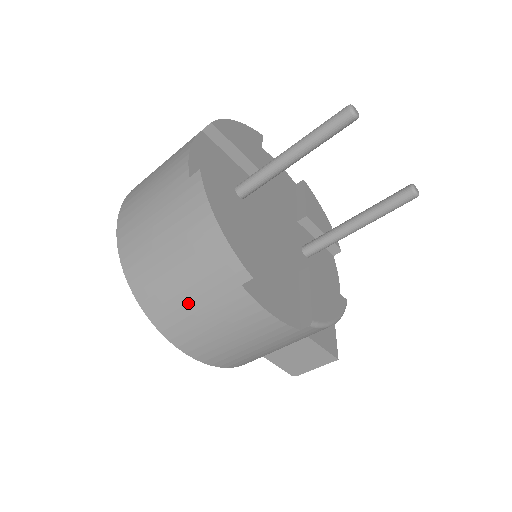
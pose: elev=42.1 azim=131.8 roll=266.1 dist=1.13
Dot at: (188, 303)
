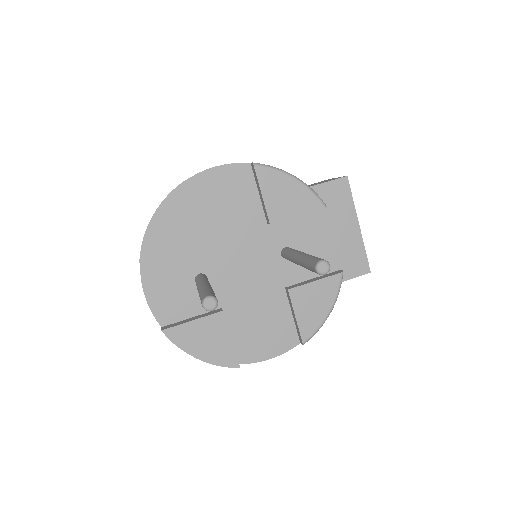
Dot at: occluded
